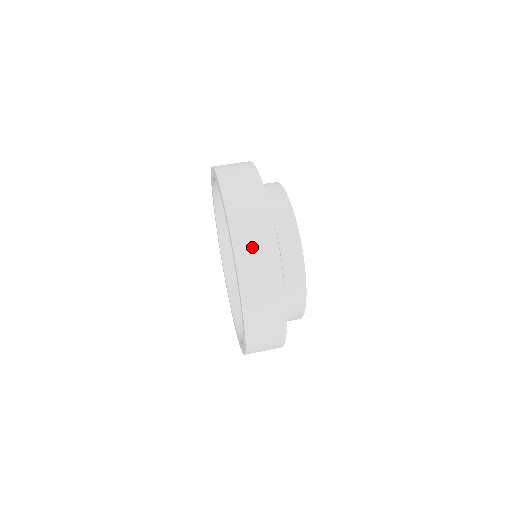
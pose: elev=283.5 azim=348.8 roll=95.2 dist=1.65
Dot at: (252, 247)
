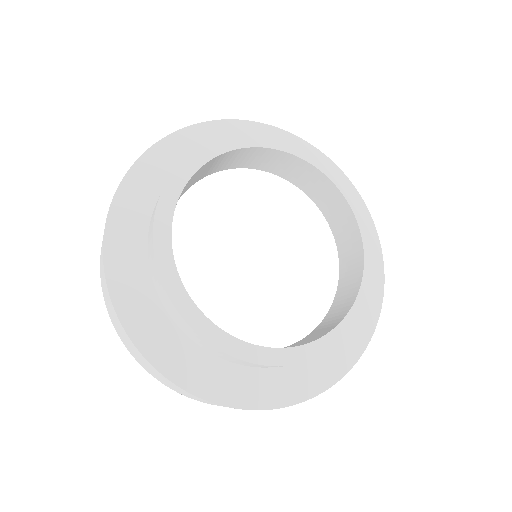
Dot at: (188, 396)
